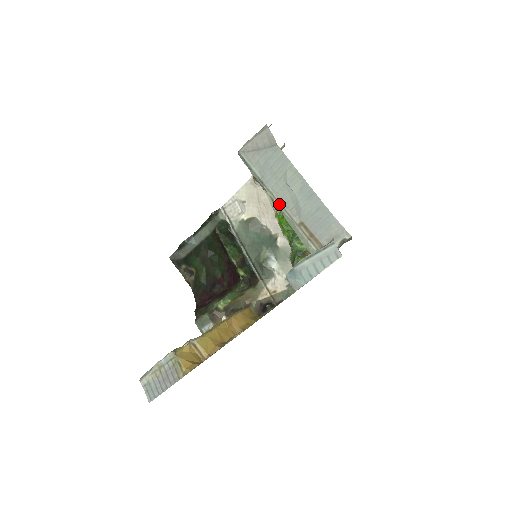
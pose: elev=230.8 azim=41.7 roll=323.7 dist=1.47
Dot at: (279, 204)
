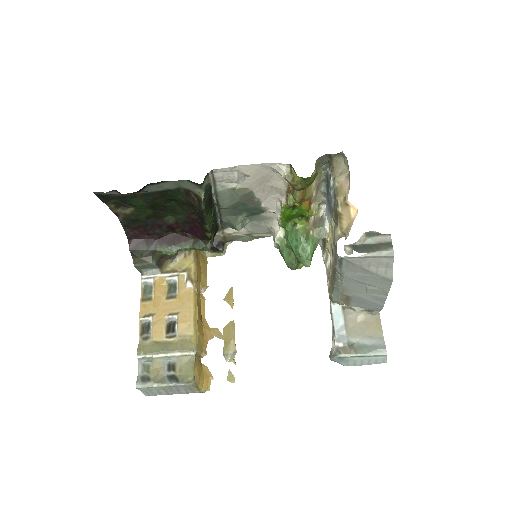
Dot at: (341, 286)
